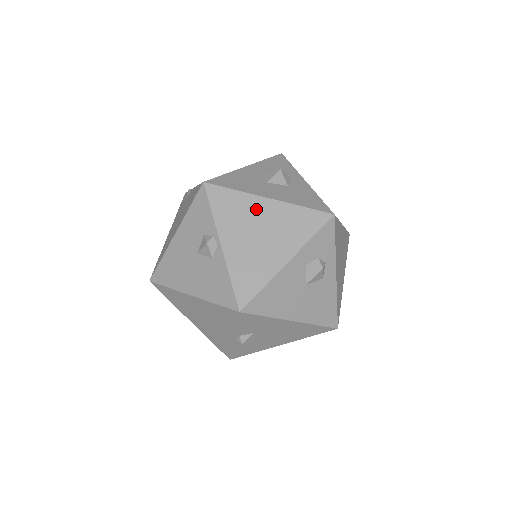
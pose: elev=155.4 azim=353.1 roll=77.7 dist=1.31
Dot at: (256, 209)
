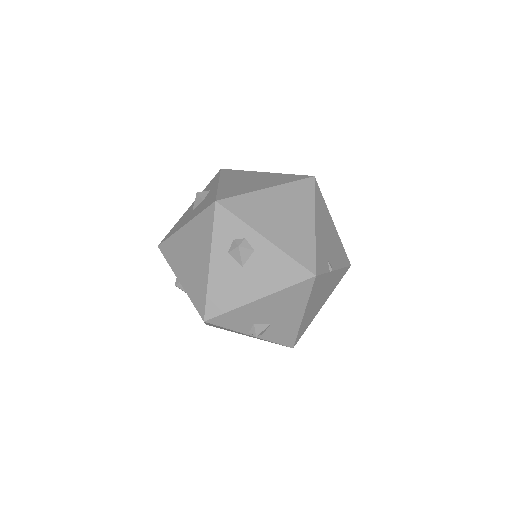
Dot at: (182, 240)
